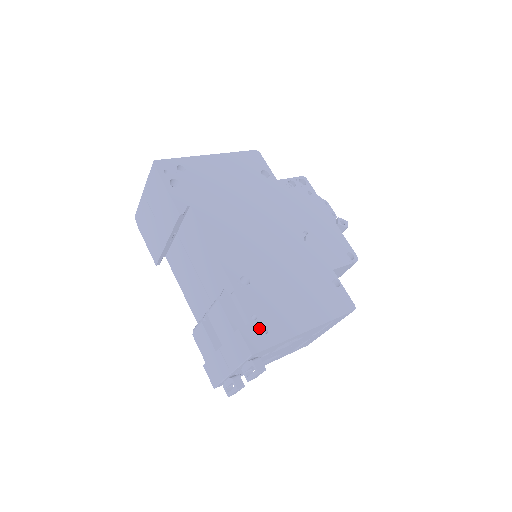
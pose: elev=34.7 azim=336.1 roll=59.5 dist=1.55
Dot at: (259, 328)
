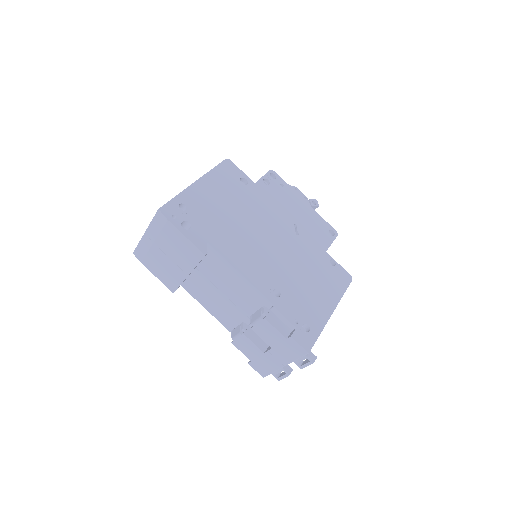
Dot at: occluded
